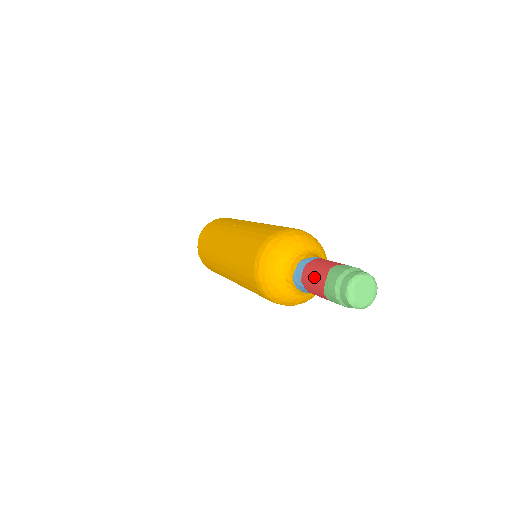
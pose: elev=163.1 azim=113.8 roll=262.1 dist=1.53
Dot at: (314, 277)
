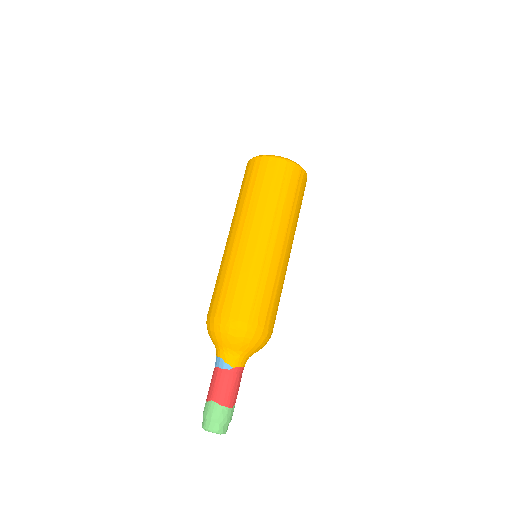
Dot at: (210, 385)
